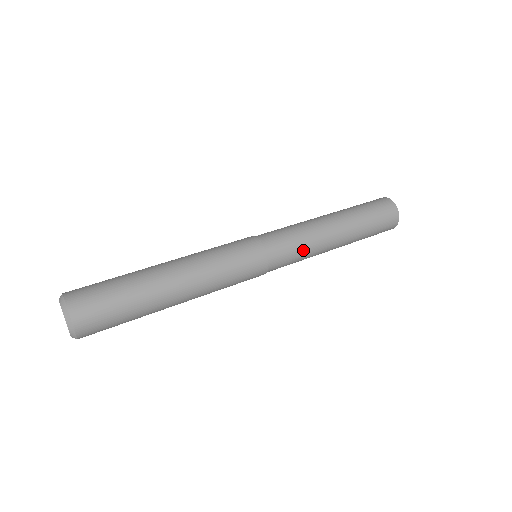
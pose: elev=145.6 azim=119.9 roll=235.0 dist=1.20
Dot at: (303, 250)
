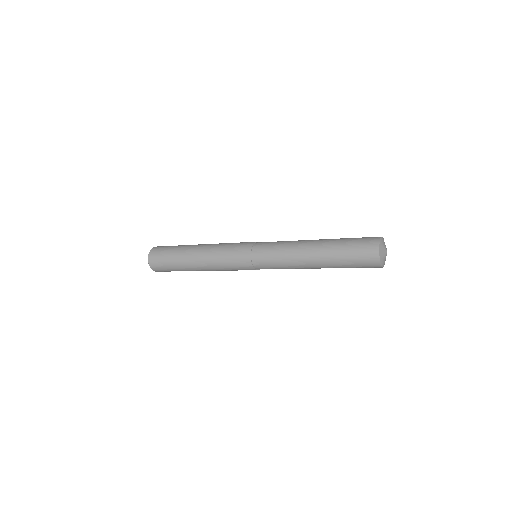
Dot at: (280, 246)
